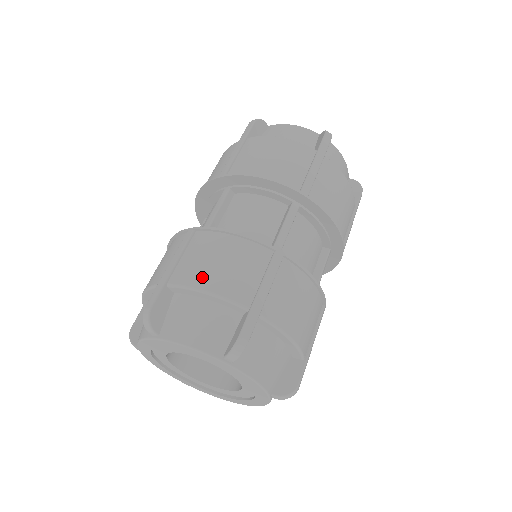
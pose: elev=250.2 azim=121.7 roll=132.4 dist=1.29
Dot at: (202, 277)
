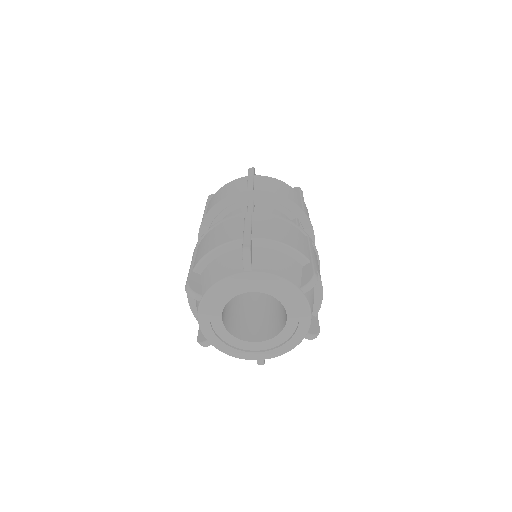
Dot at: (208, 248)
